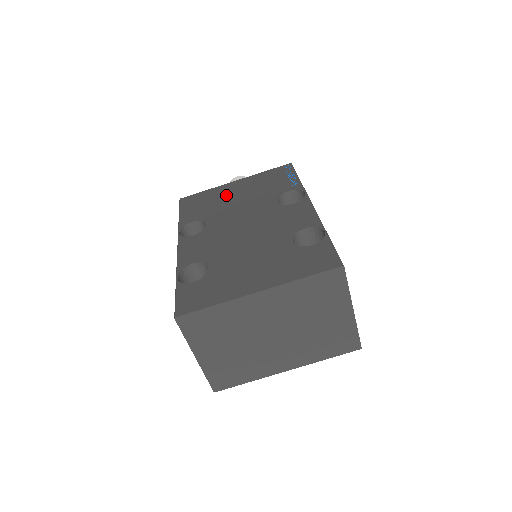
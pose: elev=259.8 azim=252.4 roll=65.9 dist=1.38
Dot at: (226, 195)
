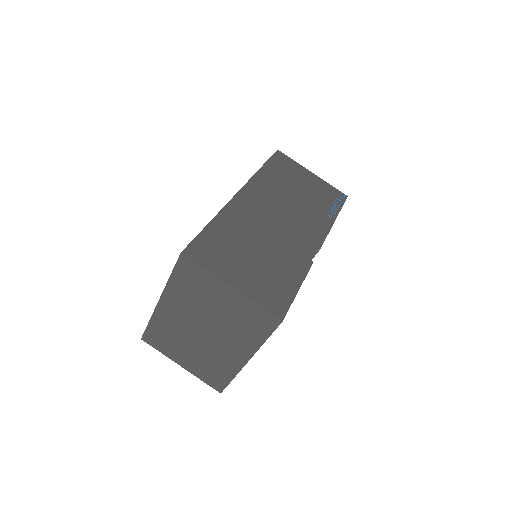
Dot at: occluded
